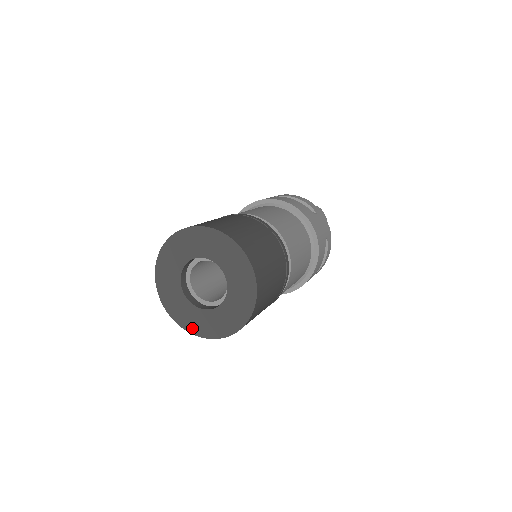
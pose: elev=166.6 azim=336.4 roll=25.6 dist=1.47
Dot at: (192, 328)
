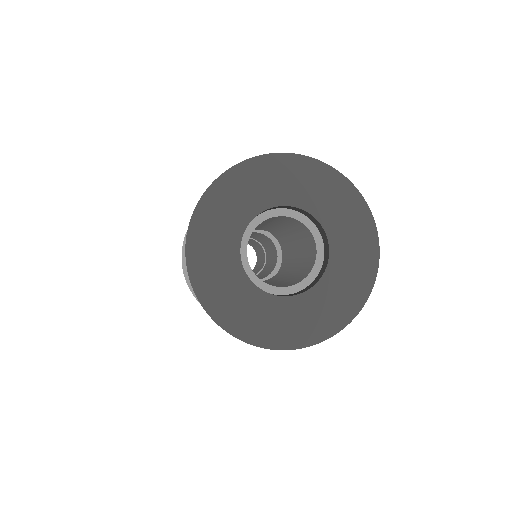
Dot at: (298, 338)
